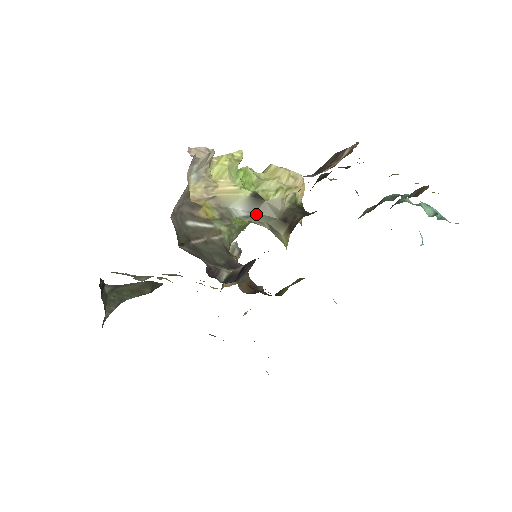
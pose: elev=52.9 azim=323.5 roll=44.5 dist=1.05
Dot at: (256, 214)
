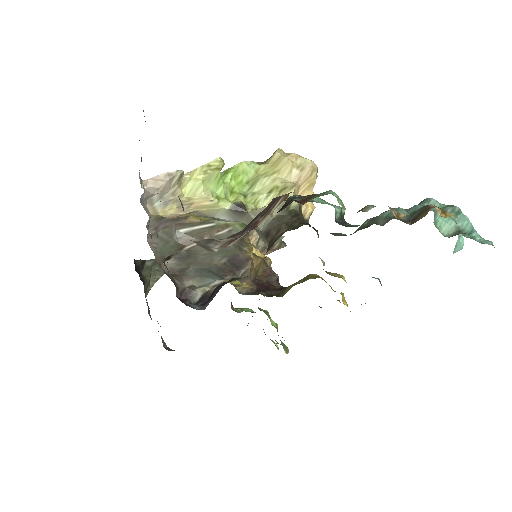
Dot at: (242, 223)
